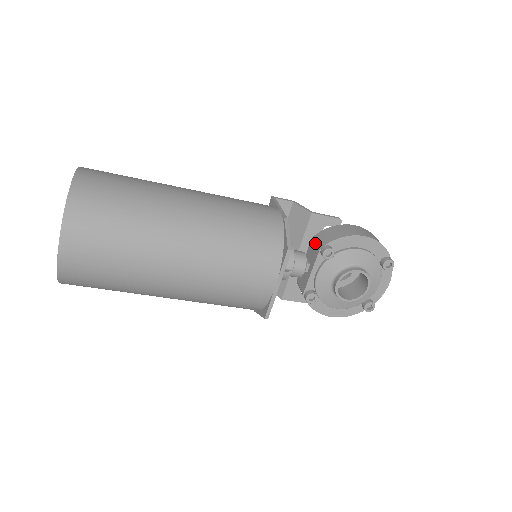
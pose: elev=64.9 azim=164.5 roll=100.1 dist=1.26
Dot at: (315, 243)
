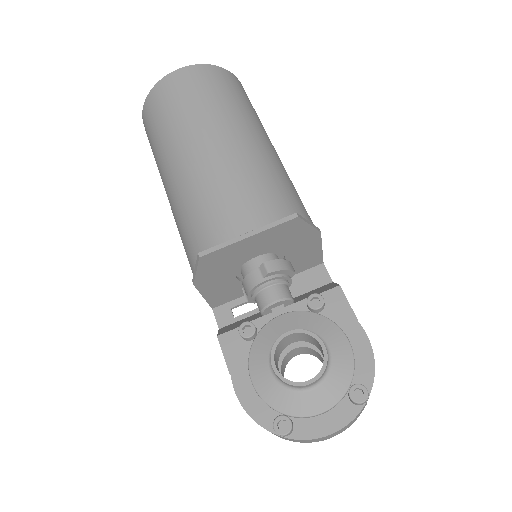
Dot at: occluded
